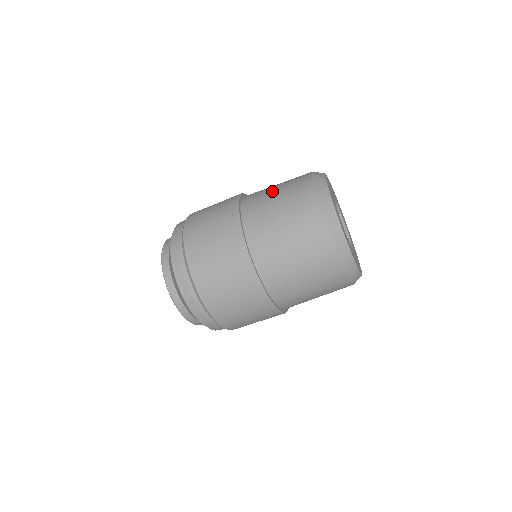
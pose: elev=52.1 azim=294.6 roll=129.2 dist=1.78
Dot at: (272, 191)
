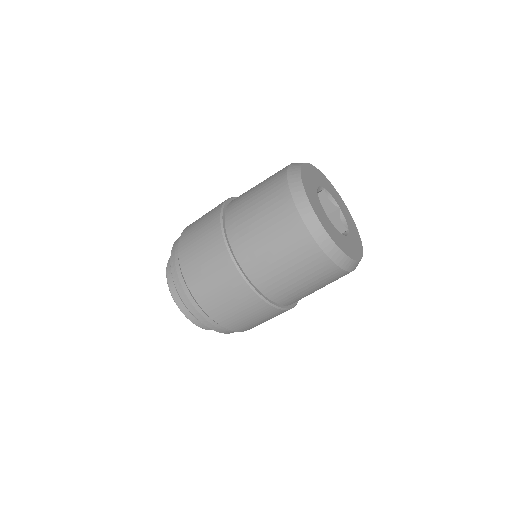
Dot at: occluded
